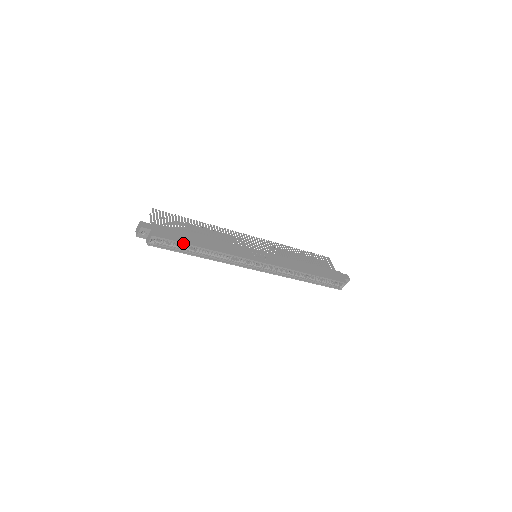
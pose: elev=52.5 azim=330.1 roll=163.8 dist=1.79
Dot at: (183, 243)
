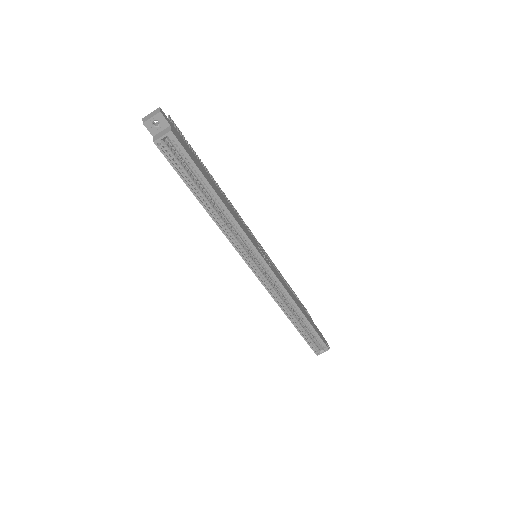
Dot at: (200, 171)
